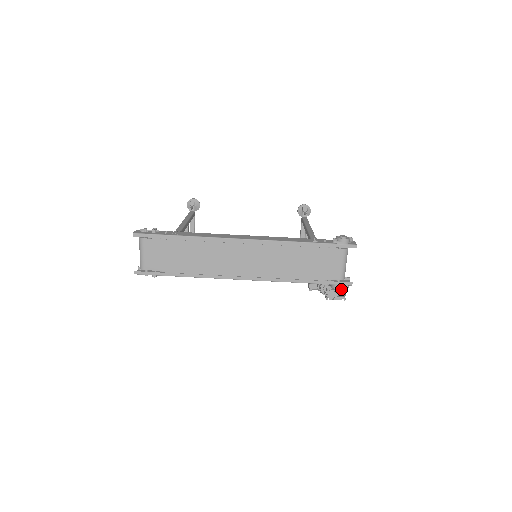
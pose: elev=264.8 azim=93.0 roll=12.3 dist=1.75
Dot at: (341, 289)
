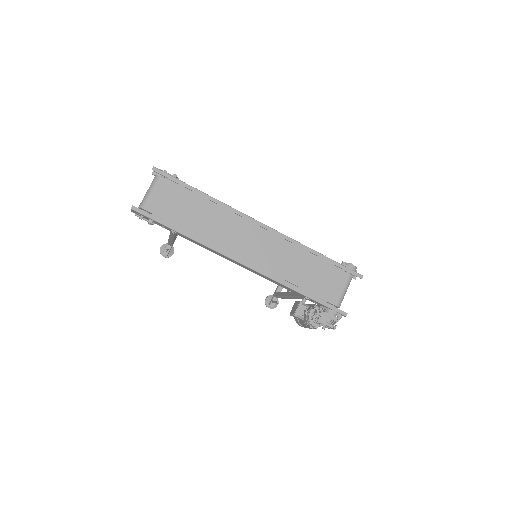
Dot at: (334, 316)
